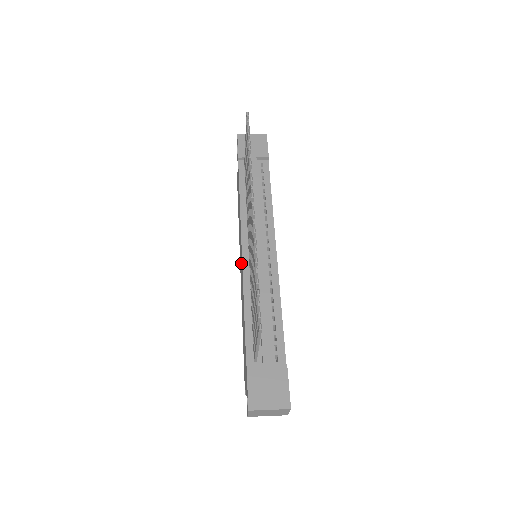
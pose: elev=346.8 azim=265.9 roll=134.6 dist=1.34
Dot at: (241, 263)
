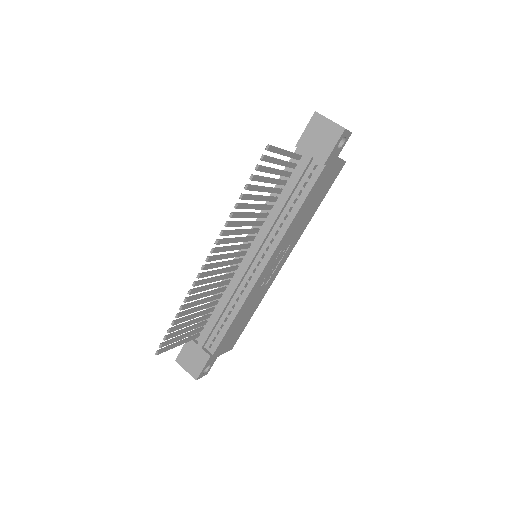
Dot at: occluded
